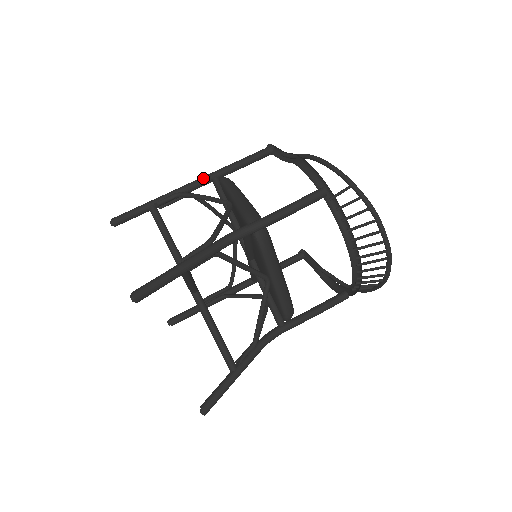
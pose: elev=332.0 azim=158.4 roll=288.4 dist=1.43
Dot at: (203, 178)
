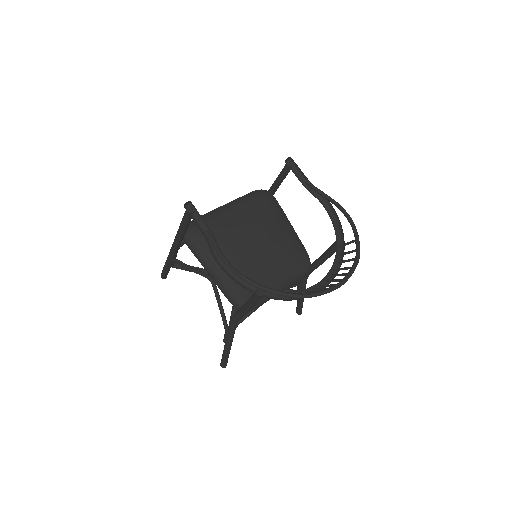
Dot at: (175, 246)
